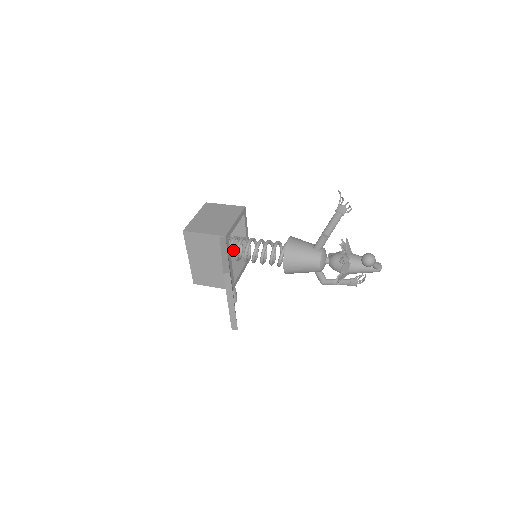
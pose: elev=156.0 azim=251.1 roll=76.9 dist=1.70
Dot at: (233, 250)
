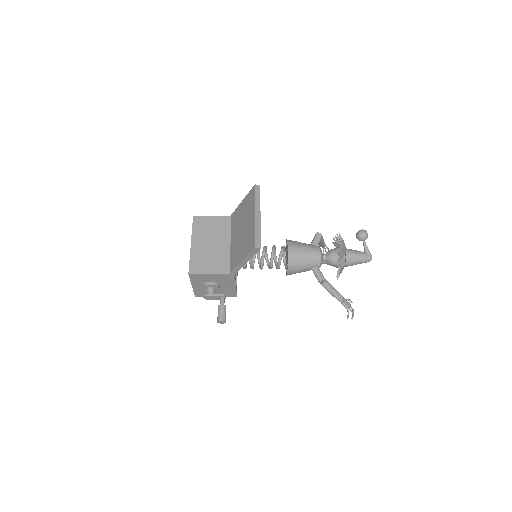
Dot at: occluded
